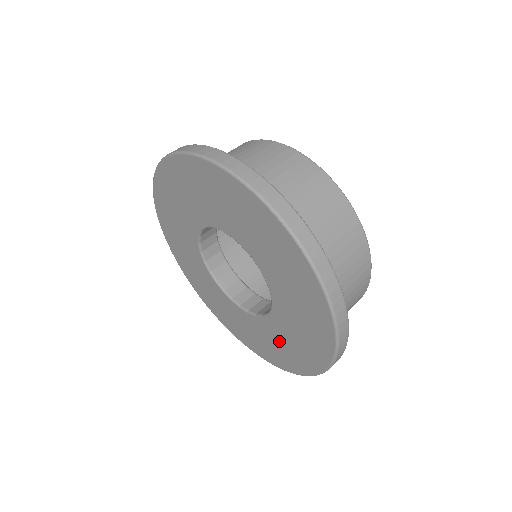
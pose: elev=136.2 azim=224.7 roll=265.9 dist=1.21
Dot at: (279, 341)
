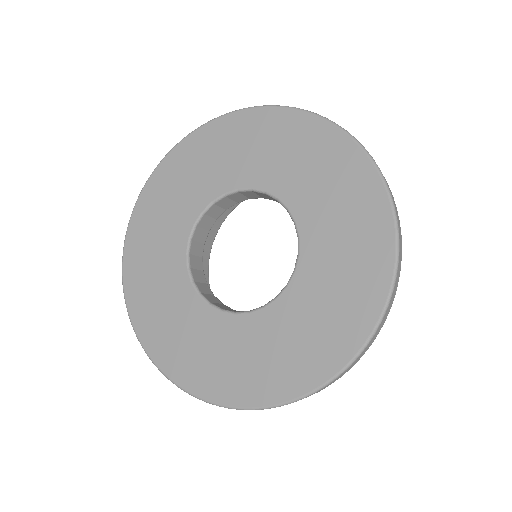
Dot at: (256, 350)
